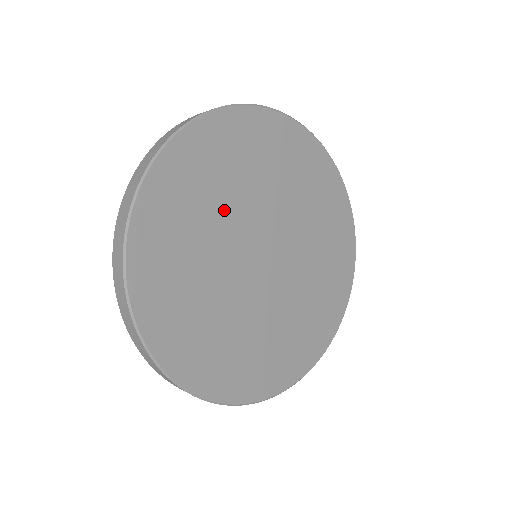
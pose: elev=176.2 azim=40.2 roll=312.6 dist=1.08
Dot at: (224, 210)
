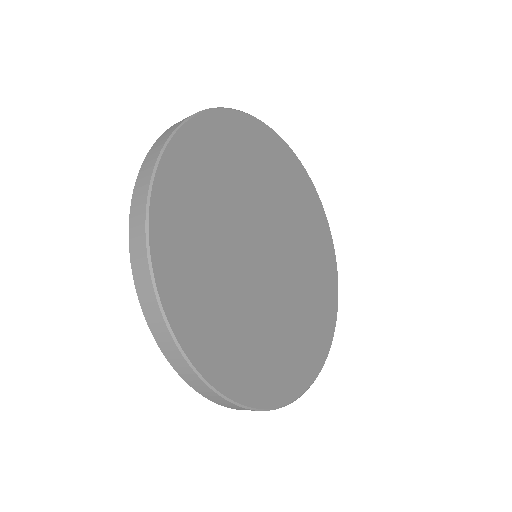
Dot at: (221, 228)
